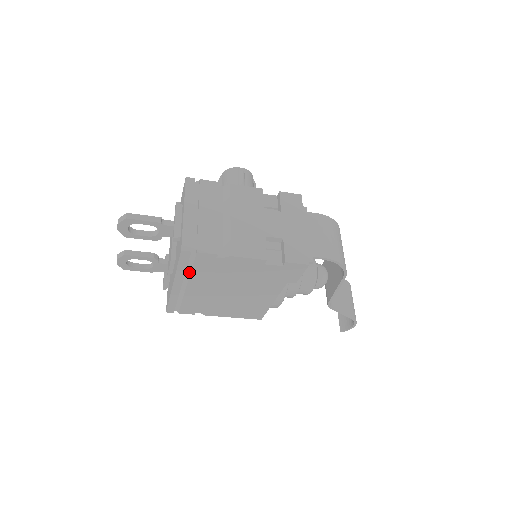
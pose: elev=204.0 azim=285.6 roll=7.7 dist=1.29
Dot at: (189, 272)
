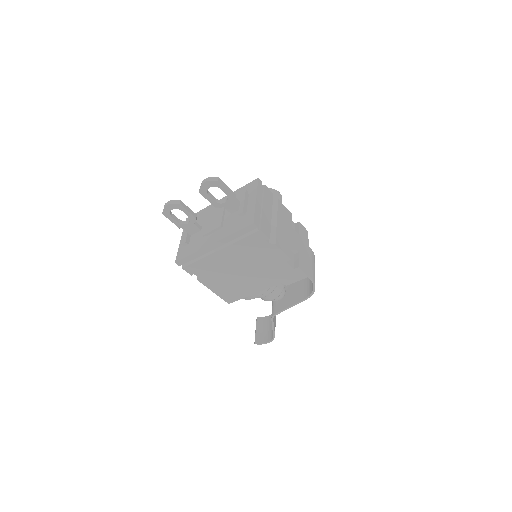
Dot at: (235, 241)
